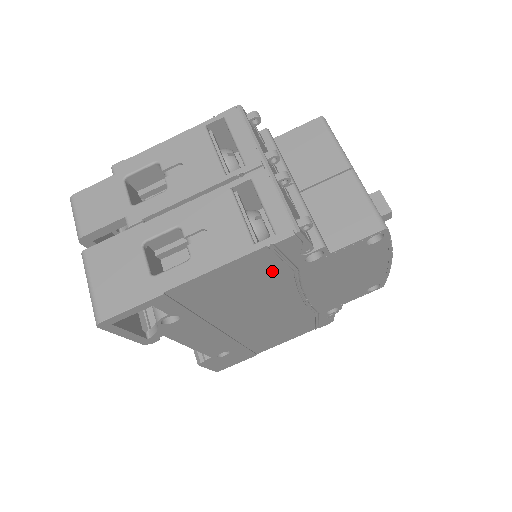
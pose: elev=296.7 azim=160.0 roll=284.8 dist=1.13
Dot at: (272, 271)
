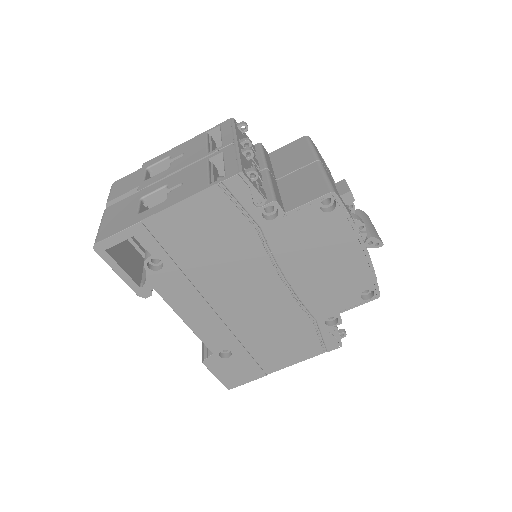
Dot at: (235, 224)
